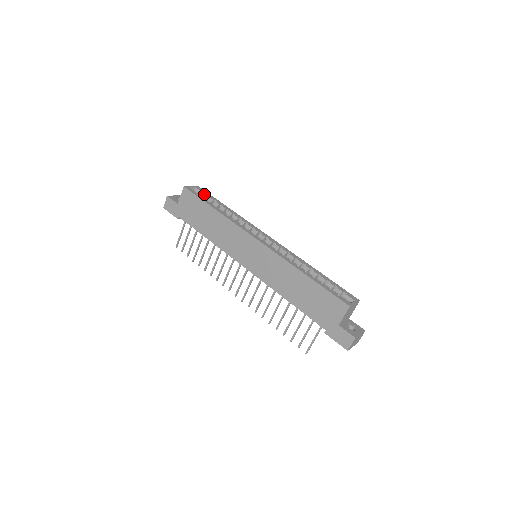
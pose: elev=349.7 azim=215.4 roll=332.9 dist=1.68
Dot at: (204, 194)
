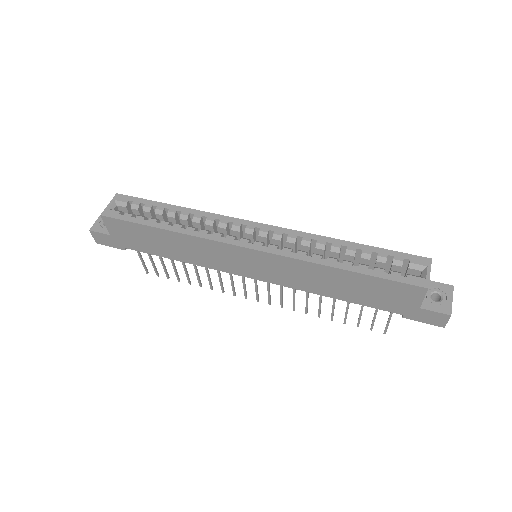
Dot at: (133, 205)
